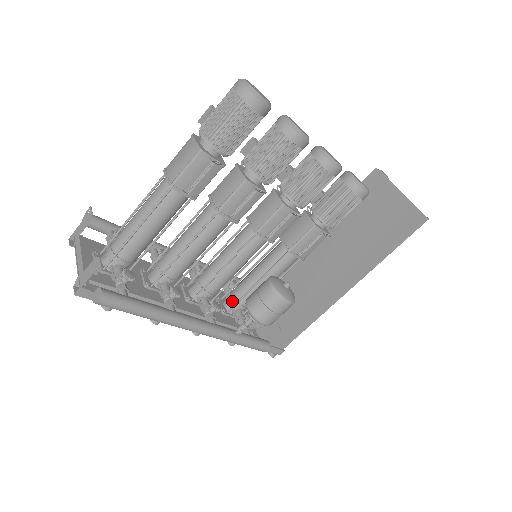
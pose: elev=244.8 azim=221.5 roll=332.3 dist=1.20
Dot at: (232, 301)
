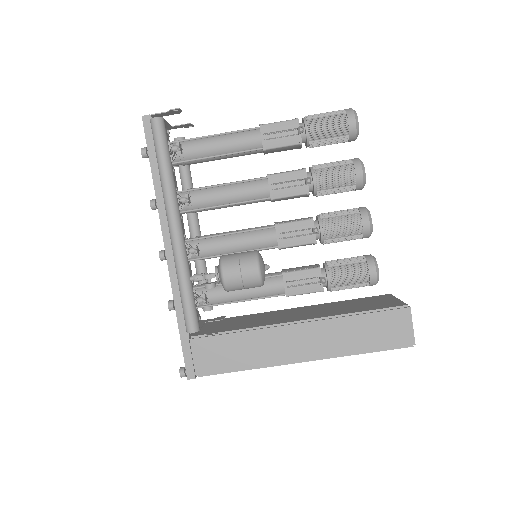
Dot at: (202, 285)
